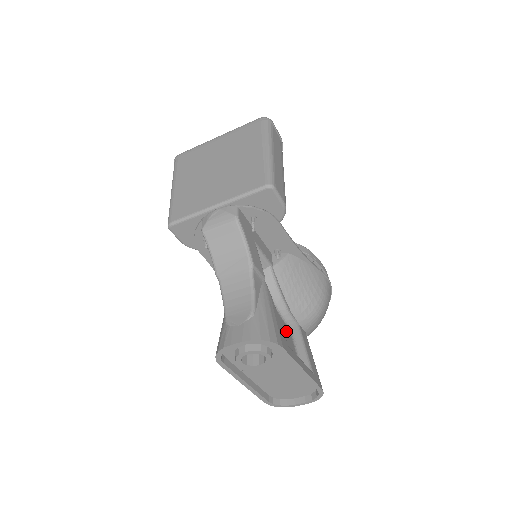
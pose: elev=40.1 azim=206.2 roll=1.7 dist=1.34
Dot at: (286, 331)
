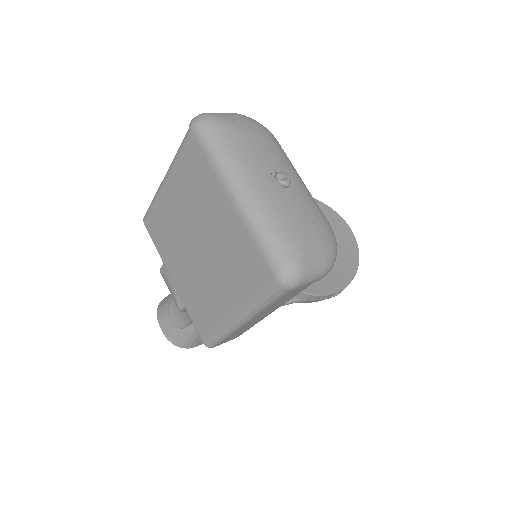
Dot at: occluded
